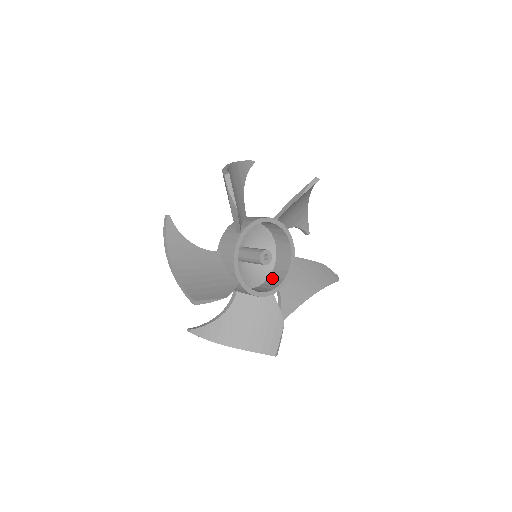
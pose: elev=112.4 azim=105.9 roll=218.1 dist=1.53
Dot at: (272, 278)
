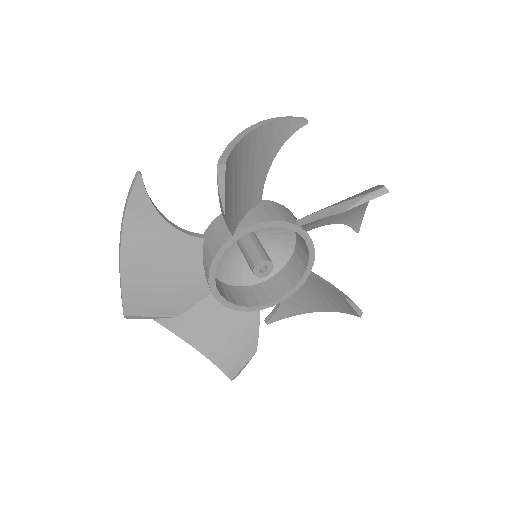
Dot at: (272, 283)
